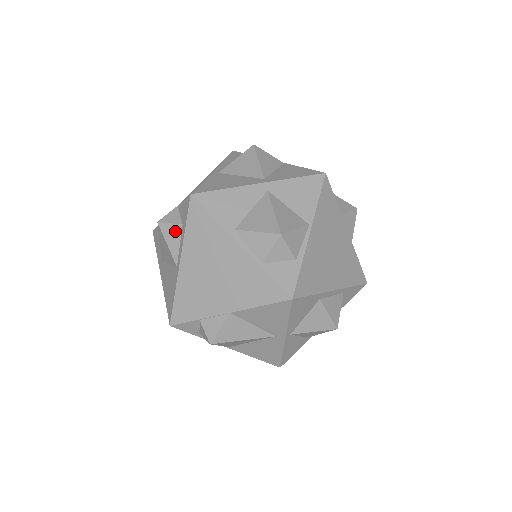
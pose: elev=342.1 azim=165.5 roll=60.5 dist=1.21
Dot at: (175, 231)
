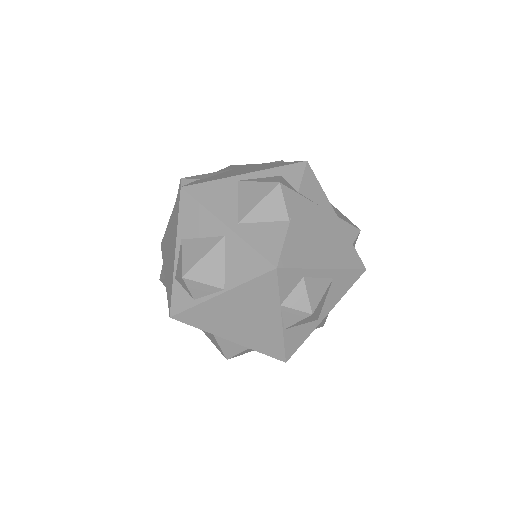
Dot at: occluded
